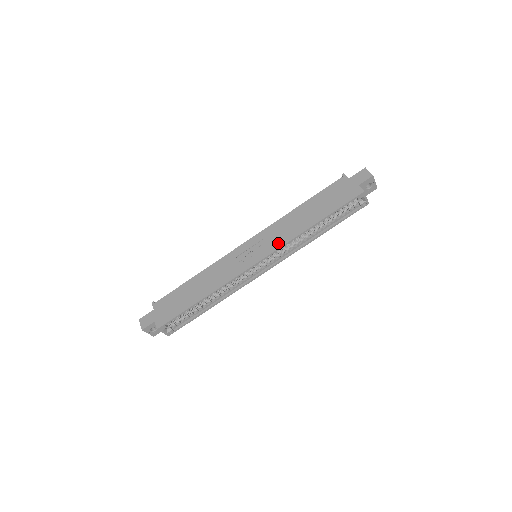
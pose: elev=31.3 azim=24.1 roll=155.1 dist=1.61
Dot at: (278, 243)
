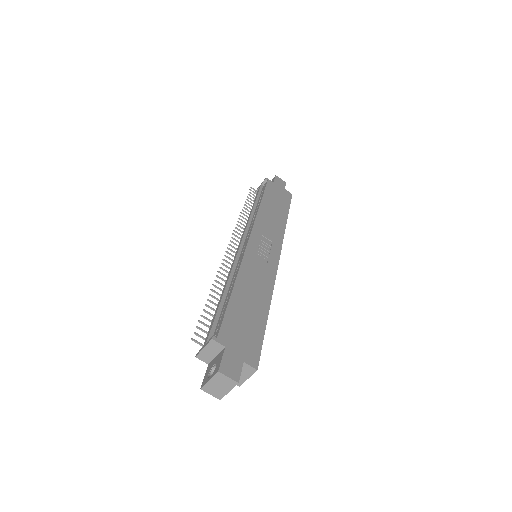
Dot at: (278, 238)
